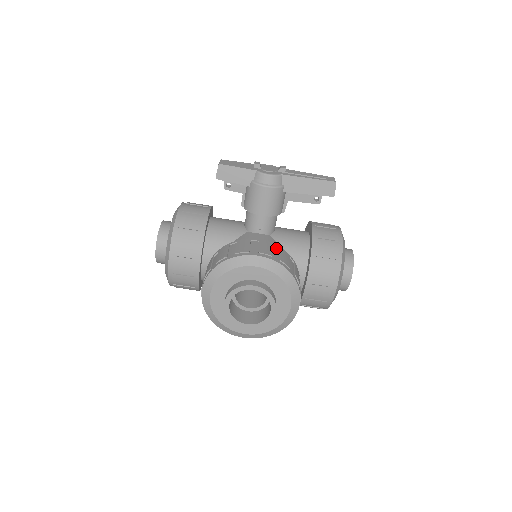
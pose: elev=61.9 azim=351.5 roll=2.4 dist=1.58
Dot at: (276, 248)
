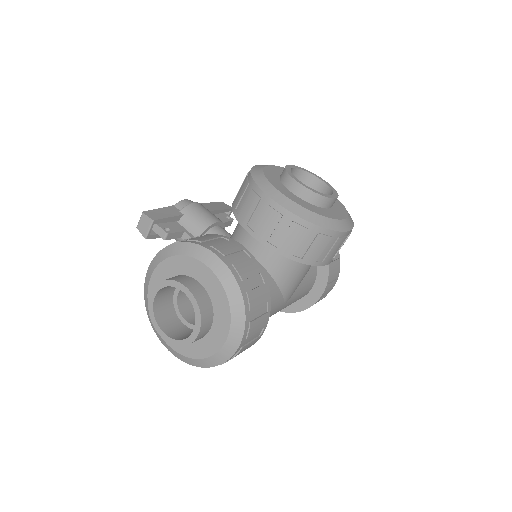
Dot at: occluded
